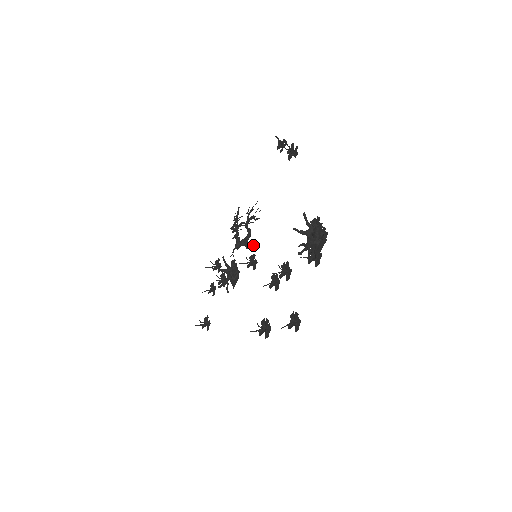
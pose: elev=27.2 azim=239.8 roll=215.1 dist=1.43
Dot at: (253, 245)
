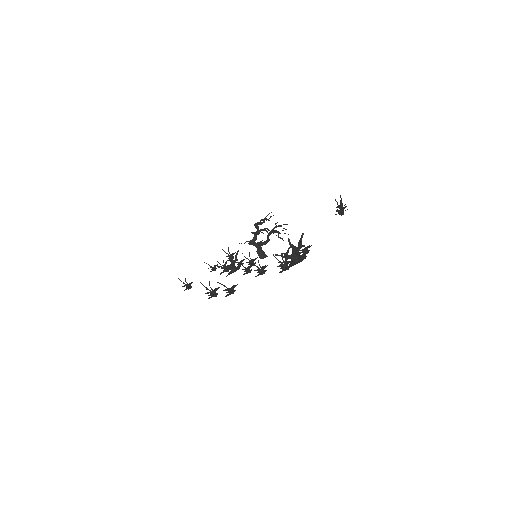
Dot at: (263, 254)
